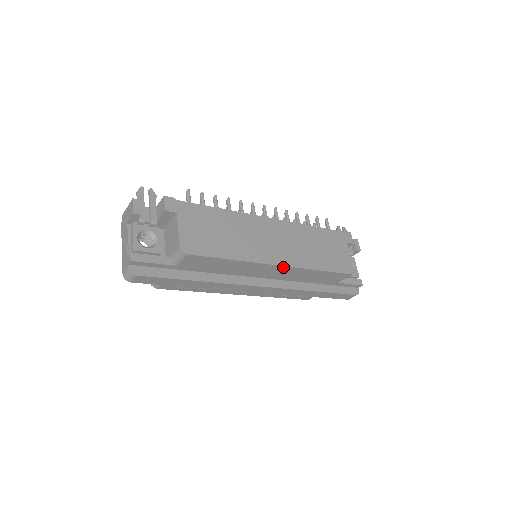
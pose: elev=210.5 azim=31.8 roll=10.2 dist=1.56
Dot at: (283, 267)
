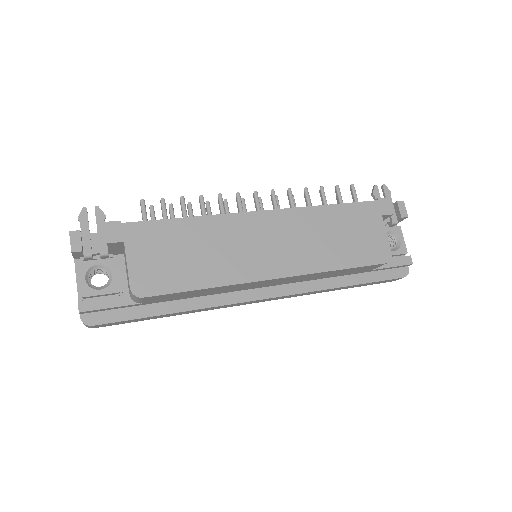
Dot at: (283, 278)
